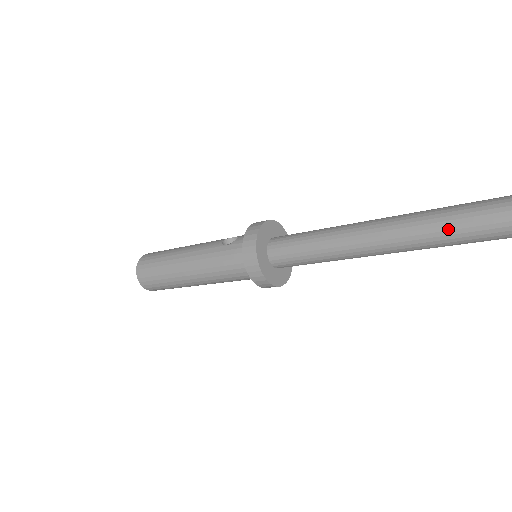
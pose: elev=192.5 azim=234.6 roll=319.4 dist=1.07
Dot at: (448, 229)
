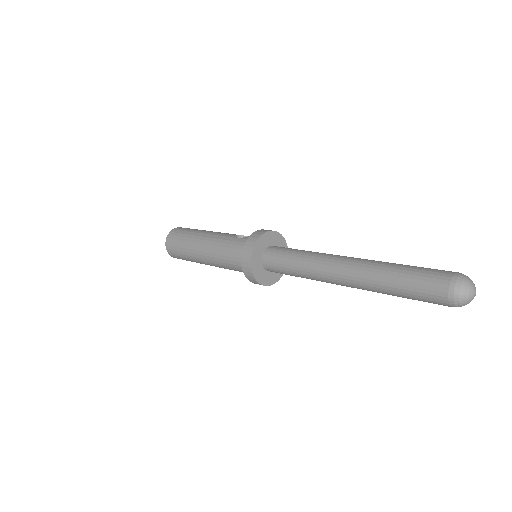
Dot at: (393, 278)
